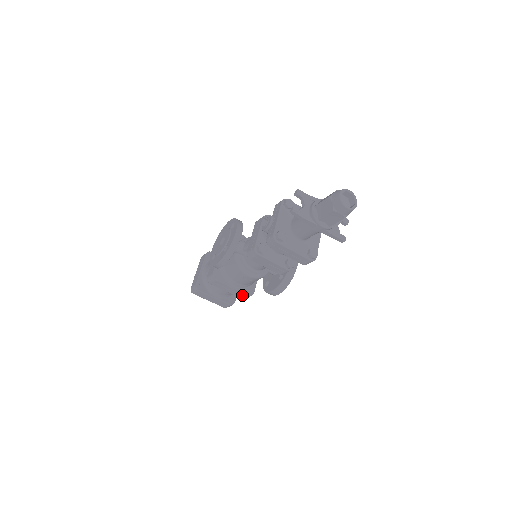
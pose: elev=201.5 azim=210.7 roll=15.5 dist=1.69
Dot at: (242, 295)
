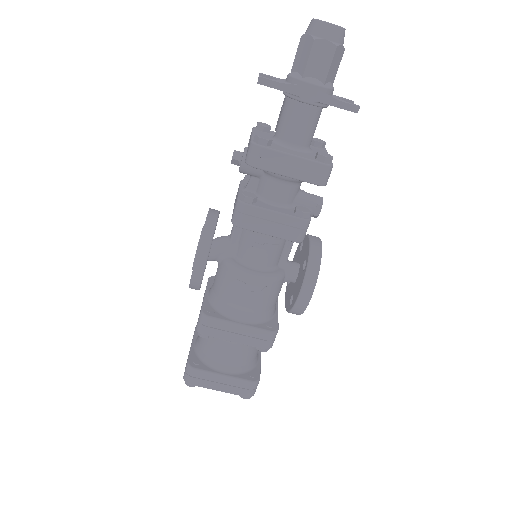
Dot at: (260, 337)
